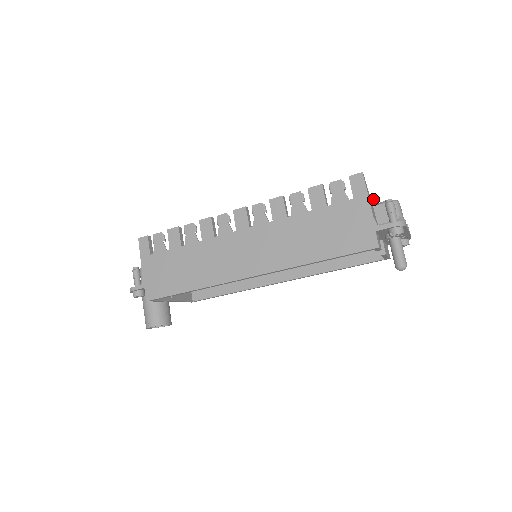
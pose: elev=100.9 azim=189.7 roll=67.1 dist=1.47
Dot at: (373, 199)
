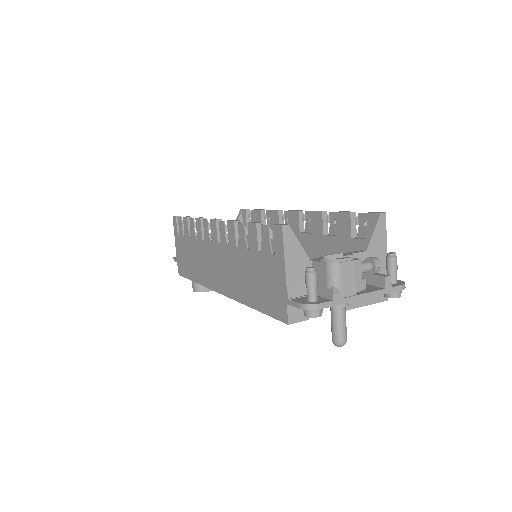
Dot at: (375, 219)
